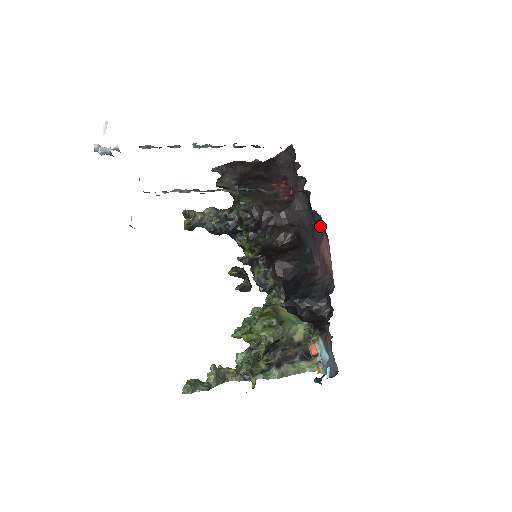
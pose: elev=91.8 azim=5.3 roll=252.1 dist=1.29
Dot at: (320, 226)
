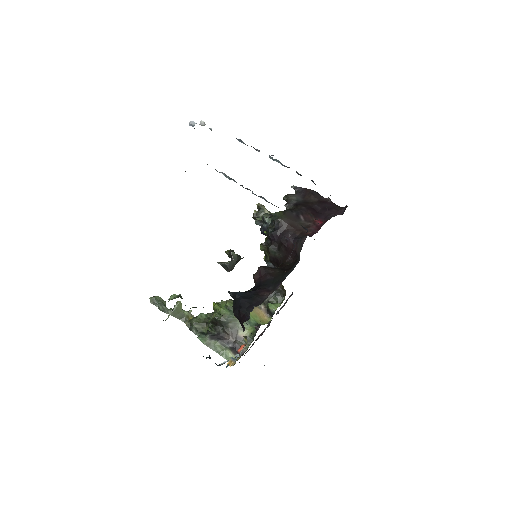
Dot at: occluded
